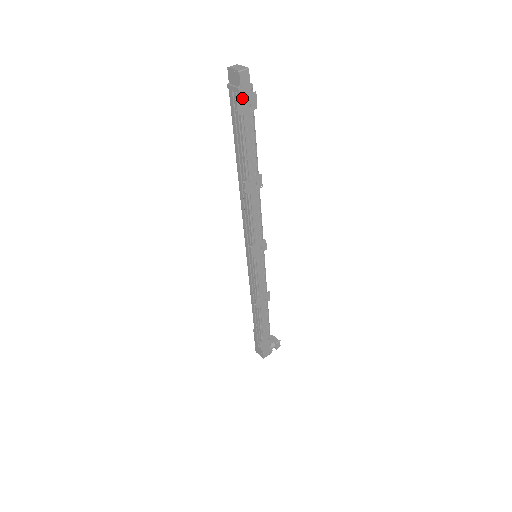
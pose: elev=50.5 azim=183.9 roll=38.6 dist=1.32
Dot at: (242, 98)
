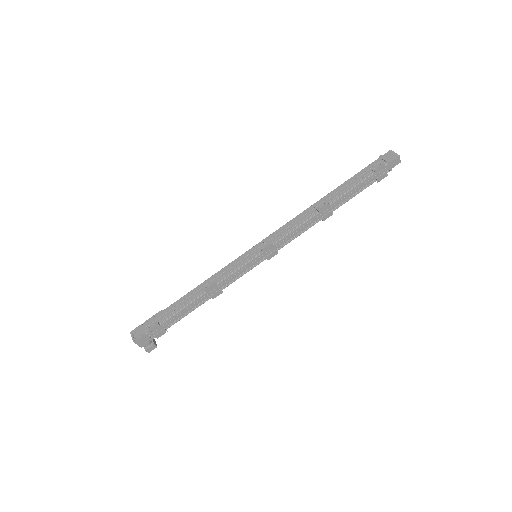
Dot at: (385, 167)
